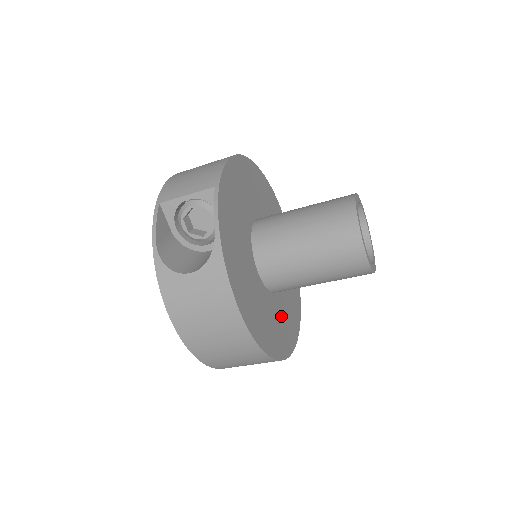
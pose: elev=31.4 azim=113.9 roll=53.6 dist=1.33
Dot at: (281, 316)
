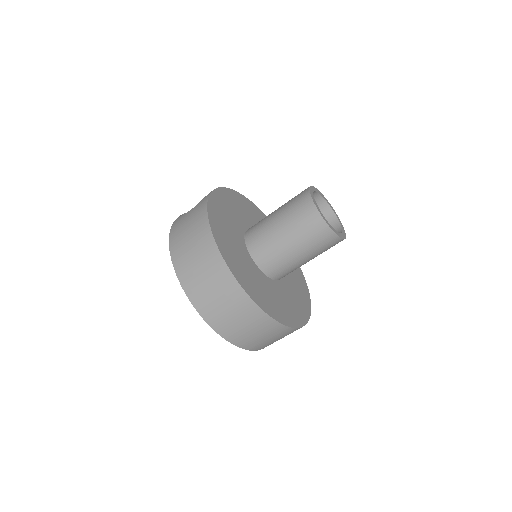
Dot at: (261, 284)
